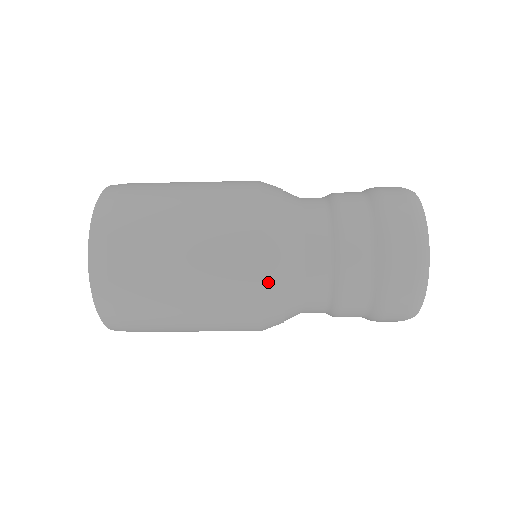
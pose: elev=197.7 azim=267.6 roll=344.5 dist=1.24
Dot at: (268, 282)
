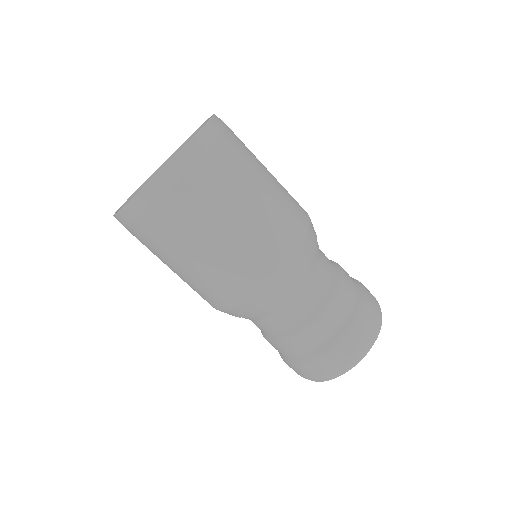
Dot at: (289, 270)
